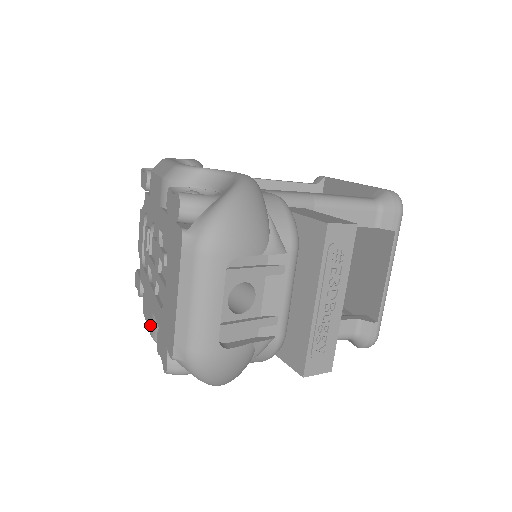
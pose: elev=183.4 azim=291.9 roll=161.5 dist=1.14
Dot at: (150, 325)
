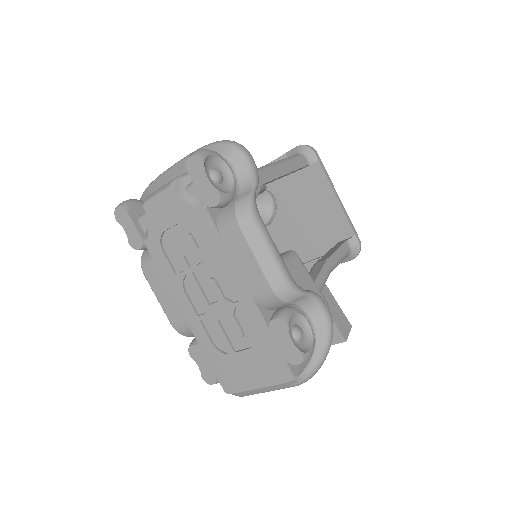
Dot at: (173, 317)
